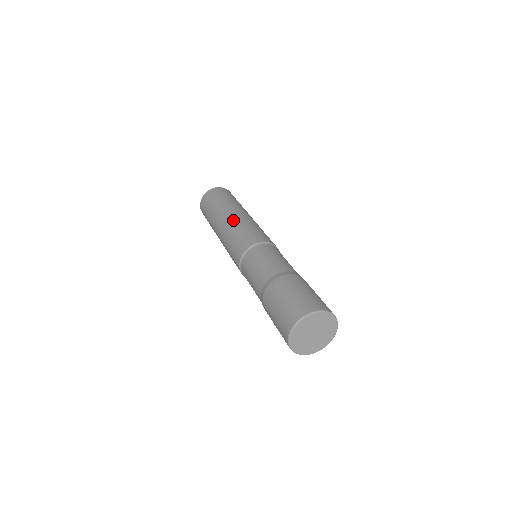
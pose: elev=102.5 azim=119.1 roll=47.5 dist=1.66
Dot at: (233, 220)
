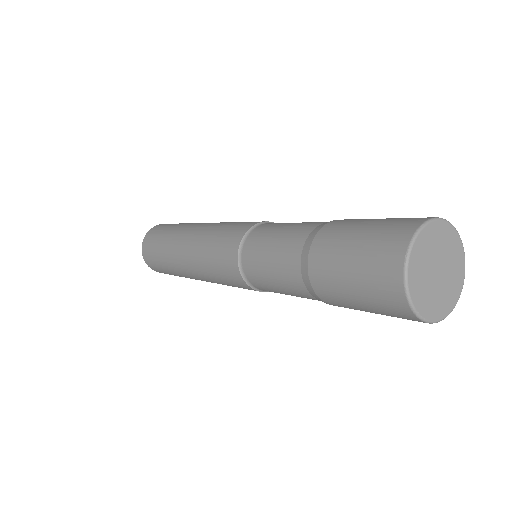
Dot at: (210, 223)
